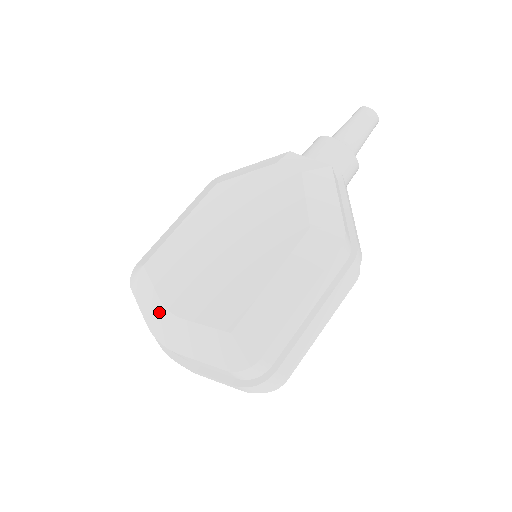
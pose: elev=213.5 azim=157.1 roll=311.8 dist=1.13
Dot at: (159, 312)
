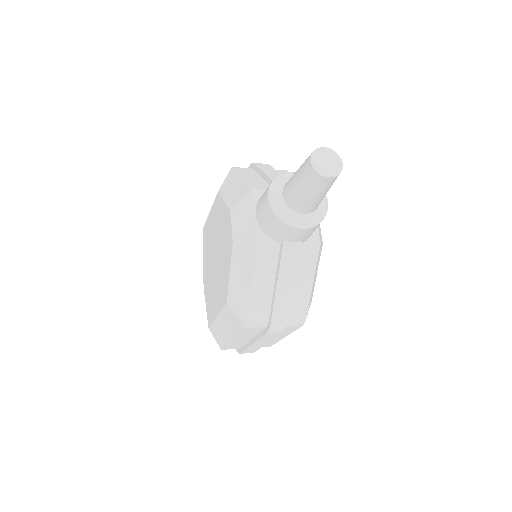
Dot at: occluded
